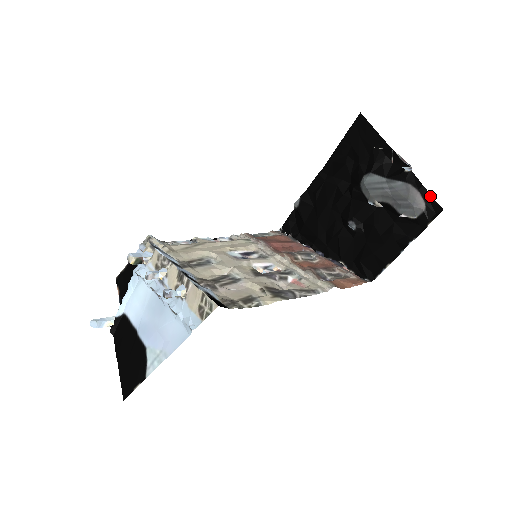
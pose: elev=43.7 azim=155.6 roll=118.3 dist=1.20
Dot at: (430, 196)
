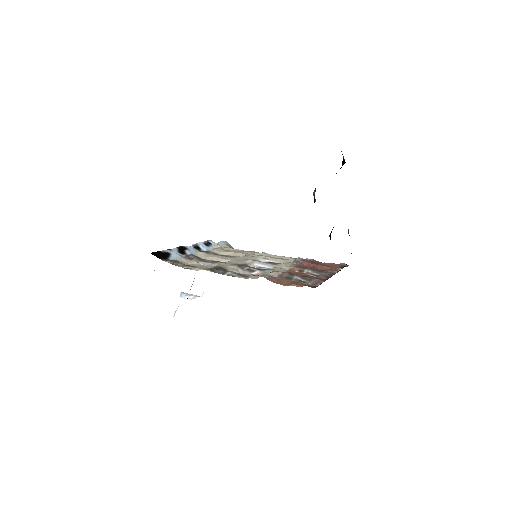
Dot at: occluded
